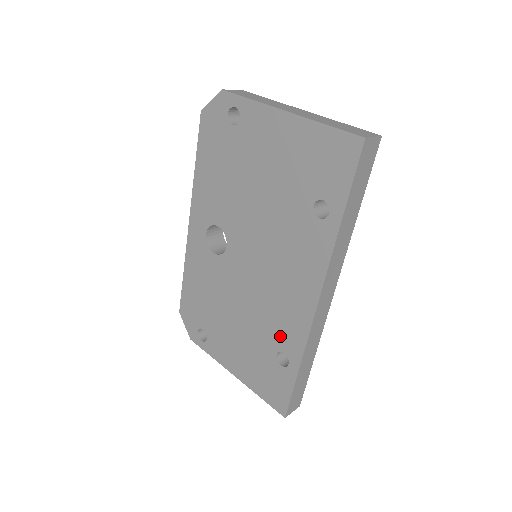
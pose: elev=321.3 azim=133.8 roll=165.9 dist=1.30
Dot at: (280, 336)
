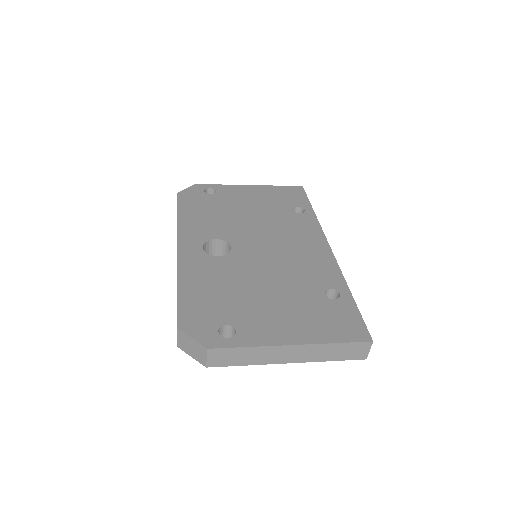
Dot at: (318, 279)
